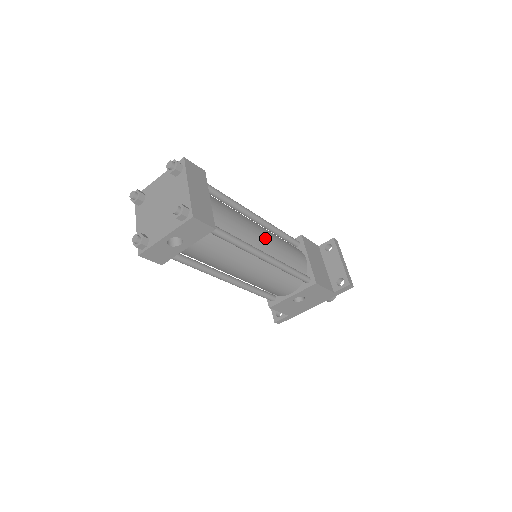
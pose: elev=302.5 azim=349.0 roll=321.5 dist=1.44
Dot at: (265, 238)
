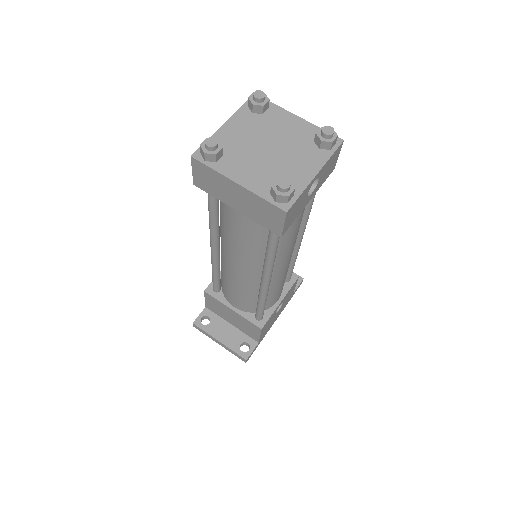
Dot at: occluded
